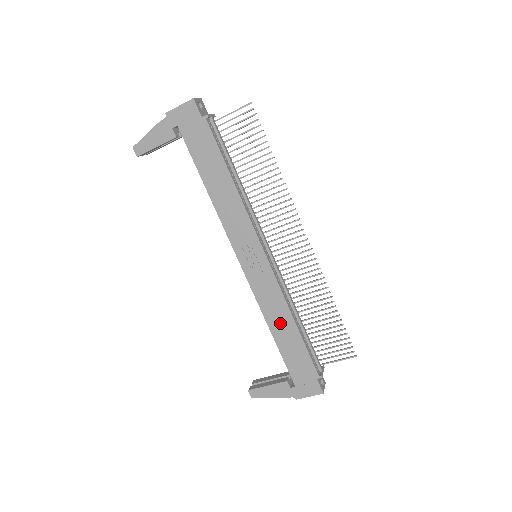
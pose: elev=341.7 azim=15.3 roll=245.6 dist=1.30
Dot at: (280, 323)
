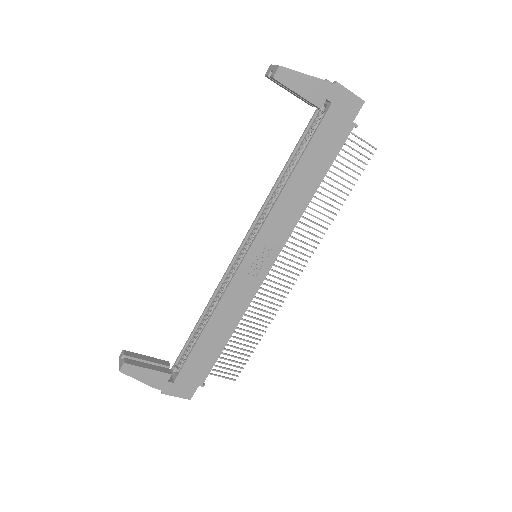
Dot at: (221, 325)
